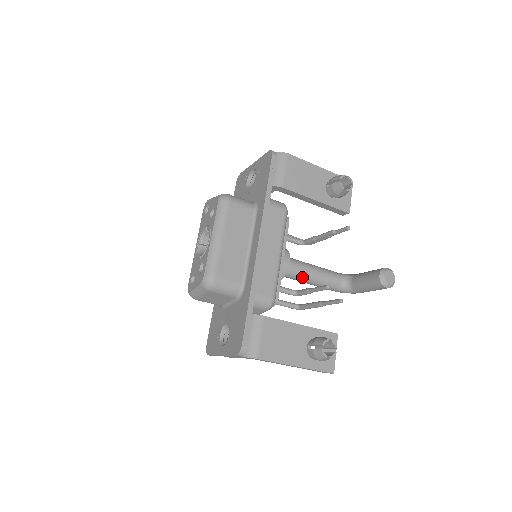
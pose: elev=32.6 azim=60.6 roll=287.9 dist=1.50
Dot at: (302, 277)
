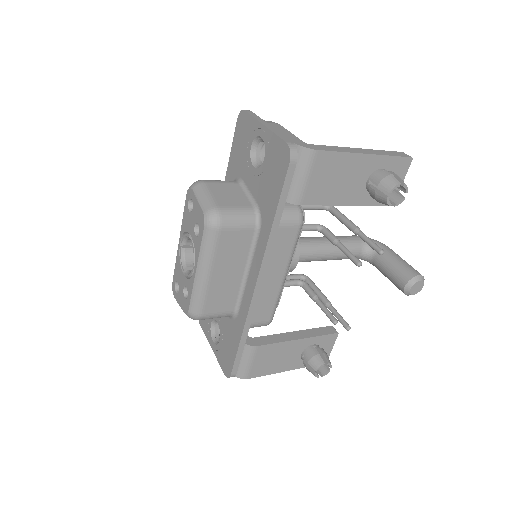
Dot at: occluded
